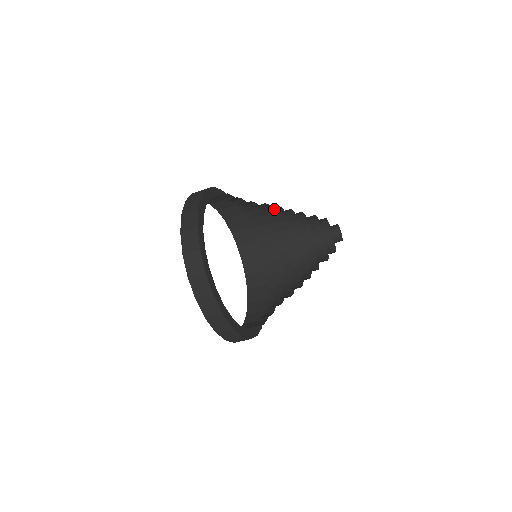
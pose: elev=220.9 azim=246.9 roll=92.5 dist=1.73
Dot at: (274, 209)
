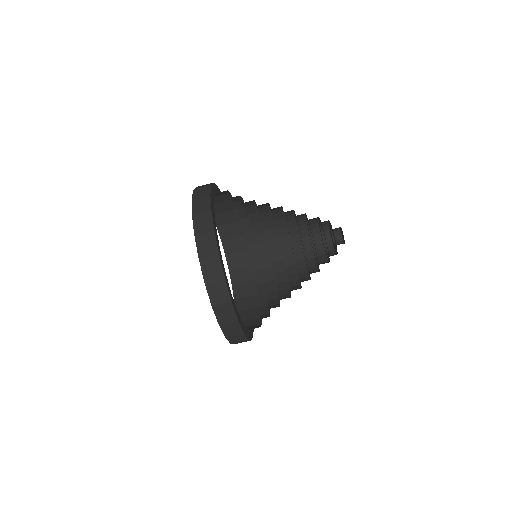
Dot at: (279, 224)
